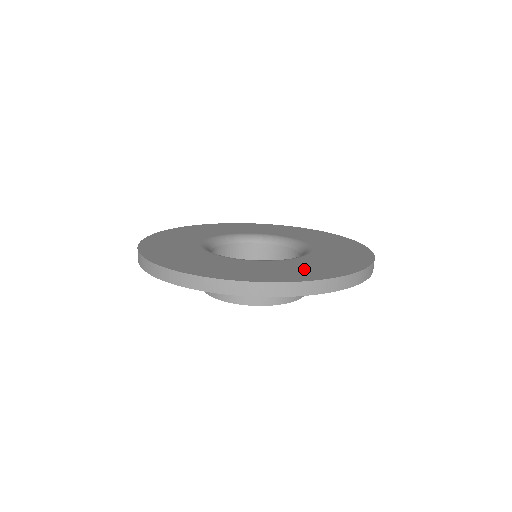
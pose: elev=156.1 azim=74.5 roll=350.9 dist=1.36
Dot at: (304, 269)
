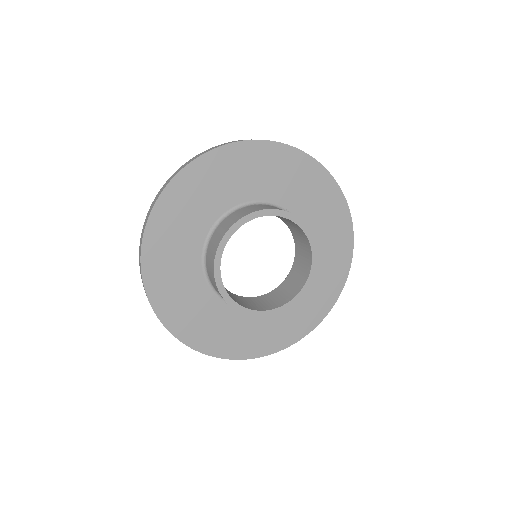
Dot at: occluded
